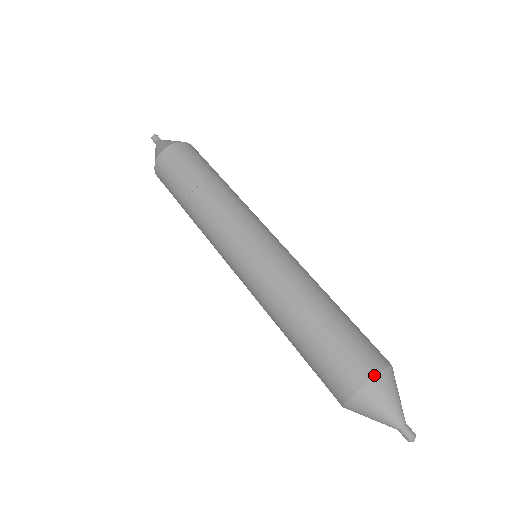
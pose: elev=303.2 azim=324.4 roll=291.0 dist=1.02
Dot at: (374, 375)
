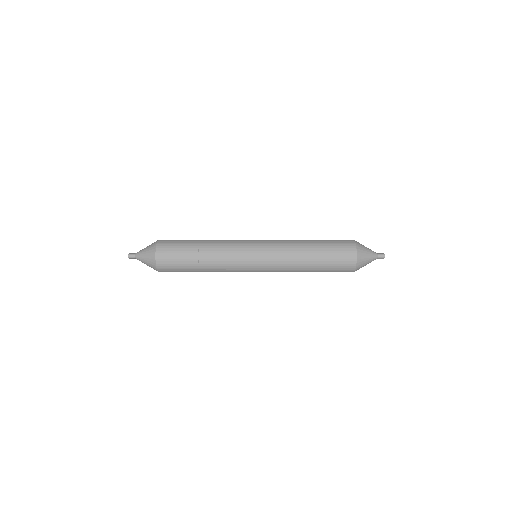
Dot at: occluded
